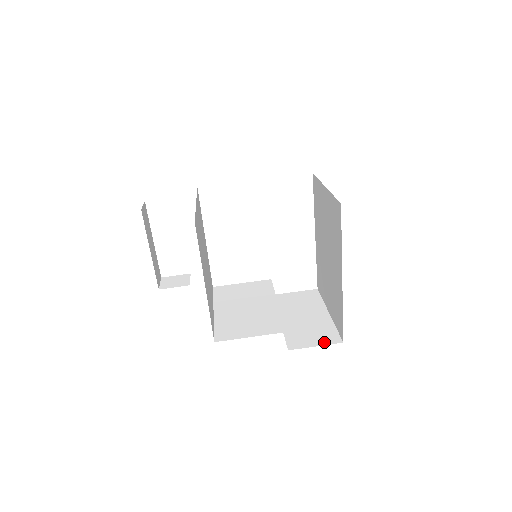
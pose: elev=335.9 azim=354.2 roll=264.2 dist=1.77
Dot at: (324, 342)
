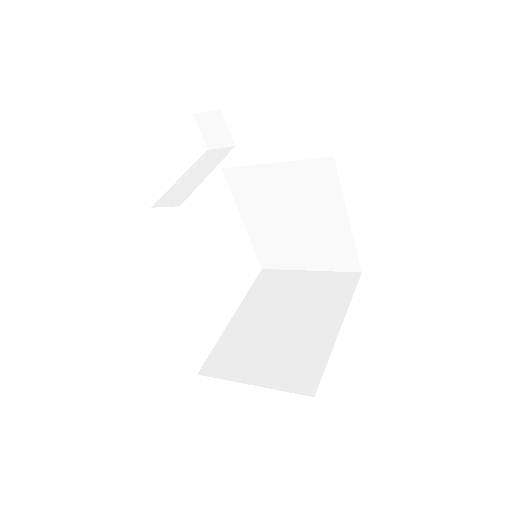
Dot at: occluded
